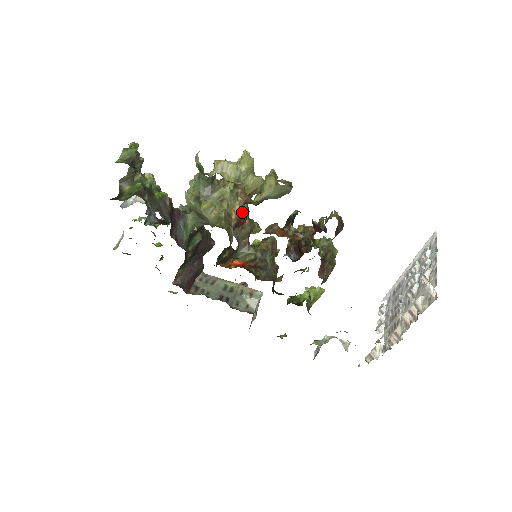
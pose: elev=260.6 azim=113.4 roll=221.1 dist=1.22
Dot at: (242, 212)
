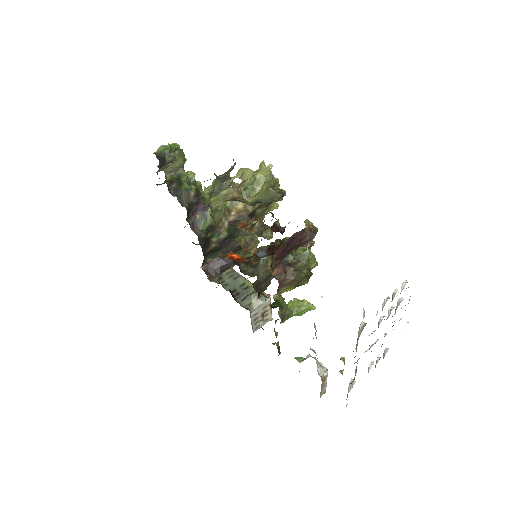
Dot at: (244, 212)
